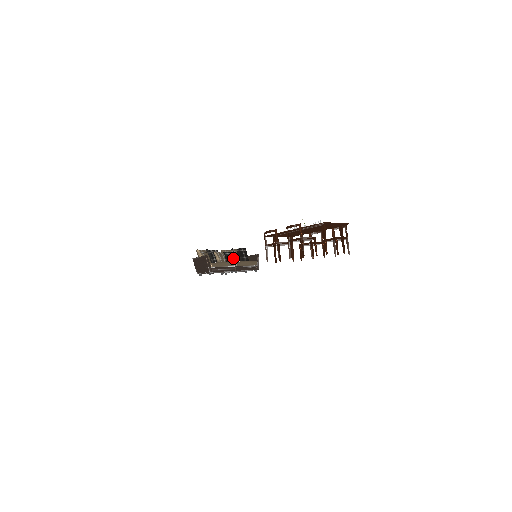
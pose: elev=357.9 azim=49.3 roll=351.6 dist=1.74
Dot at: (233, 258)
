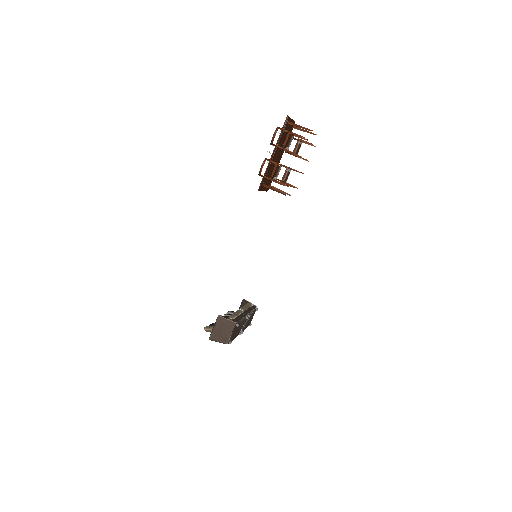
Dot at: occluded
